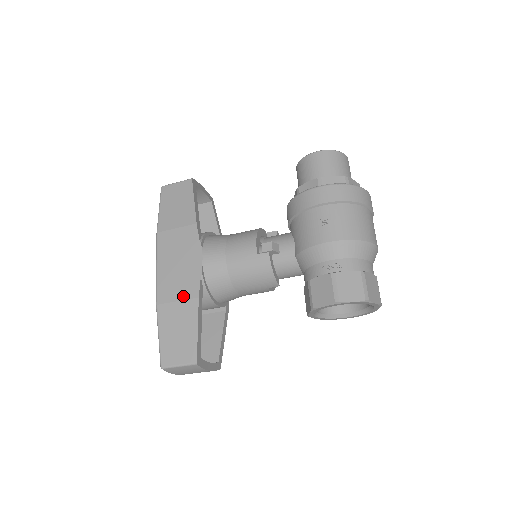
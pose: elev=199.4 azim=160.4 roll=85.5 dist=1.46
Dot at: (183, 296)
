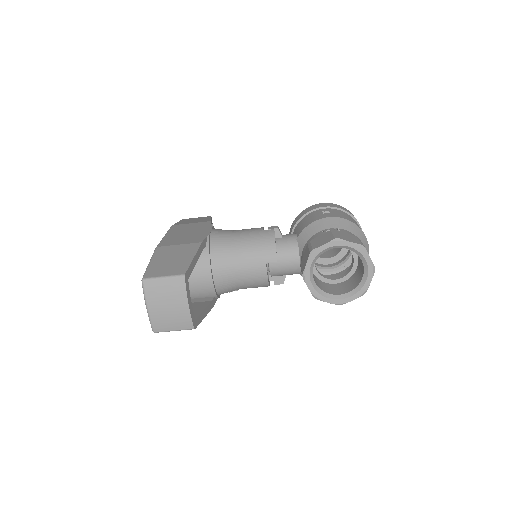
Dot at: (186, 242)
